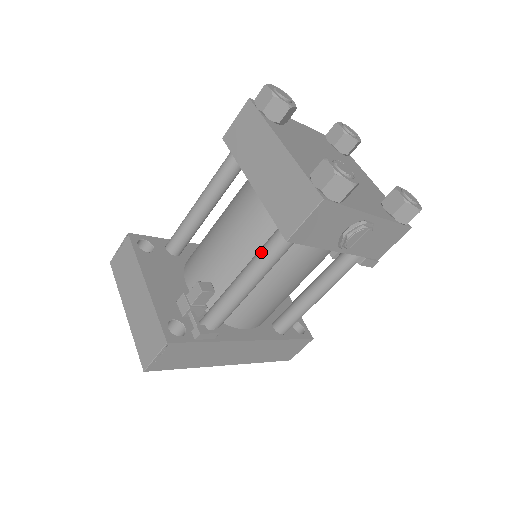
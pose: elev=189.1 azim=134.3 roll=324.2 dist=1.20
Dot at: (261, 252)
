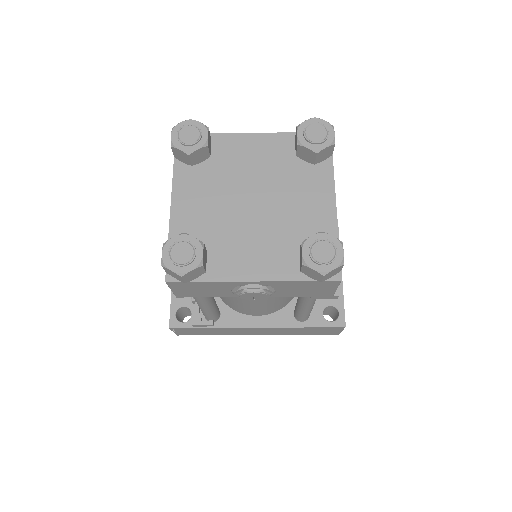
Dot at: occluded
